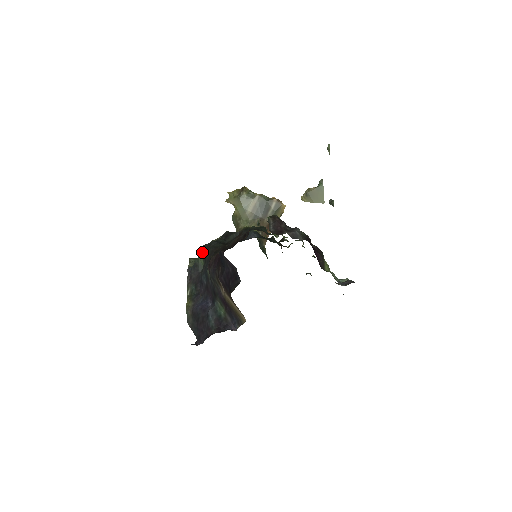
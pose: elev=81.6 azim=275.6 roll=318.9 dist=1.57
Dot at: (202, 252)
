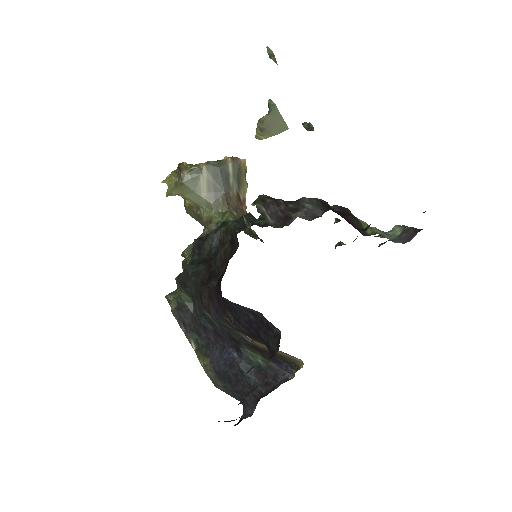
Dot at: (181, 287)
